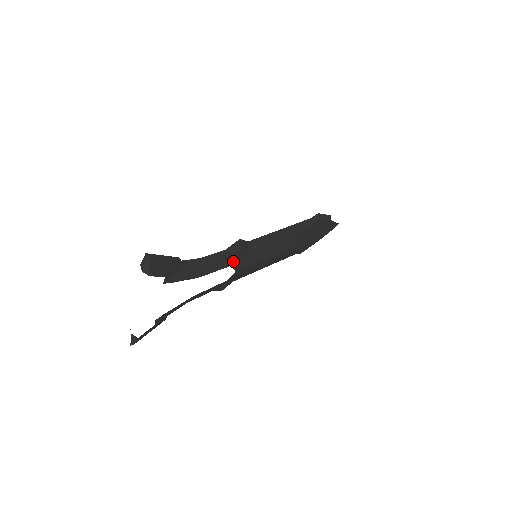
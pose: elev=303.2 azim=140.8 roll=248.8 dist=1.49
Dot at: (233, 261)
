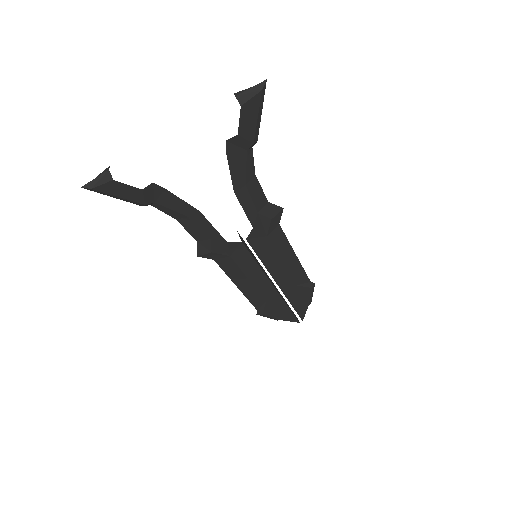
Dot at: (257, 224)
